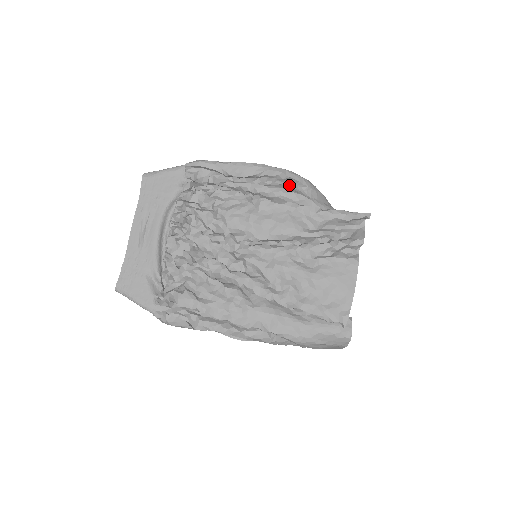
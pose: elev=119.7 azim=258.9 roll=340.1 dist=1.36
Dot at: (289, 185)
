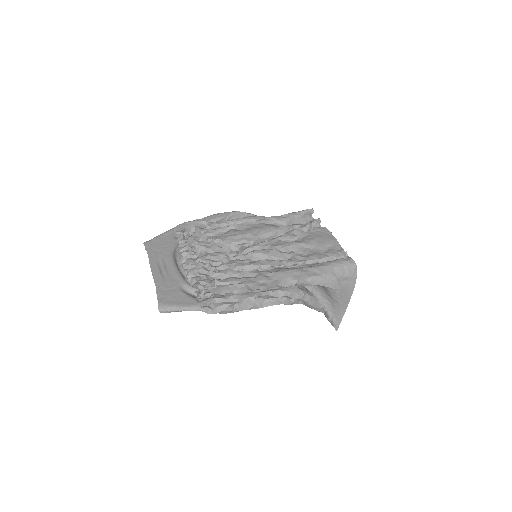
Dot at: occluded
